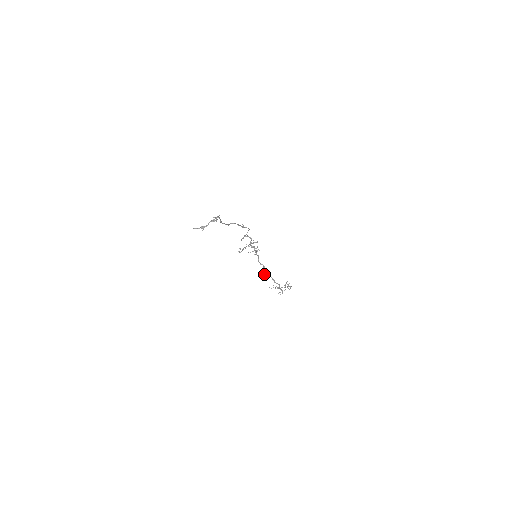
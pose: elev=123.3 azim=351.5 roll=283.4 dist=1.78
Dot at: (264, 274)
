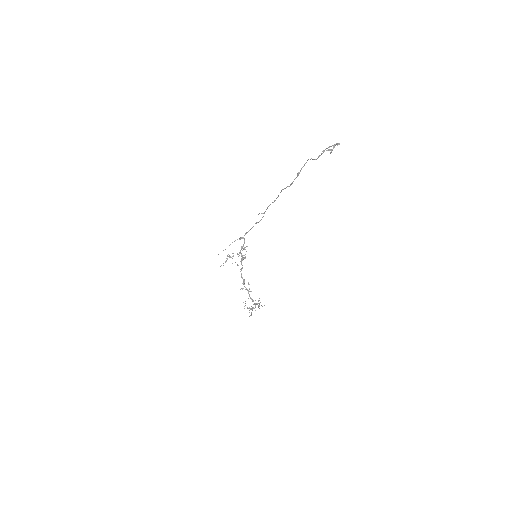
Dot at: occluded
